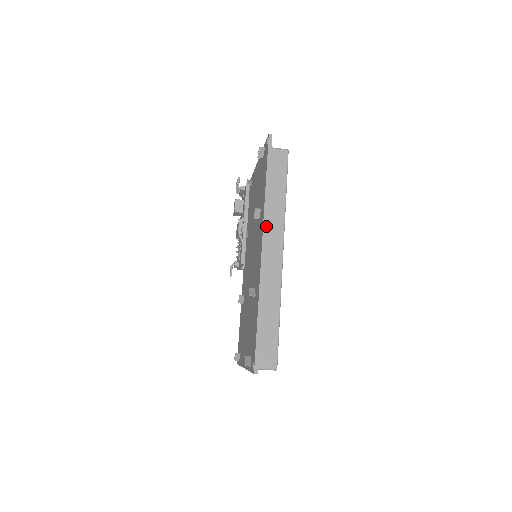
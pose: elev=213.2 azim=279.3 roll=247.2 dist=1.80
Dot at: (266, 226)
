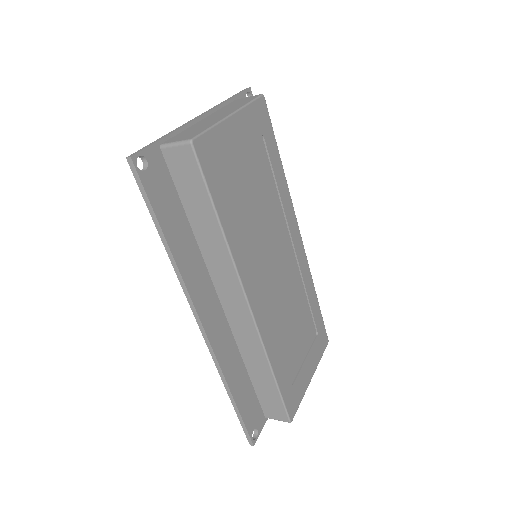
Dot at: (191, 302)
